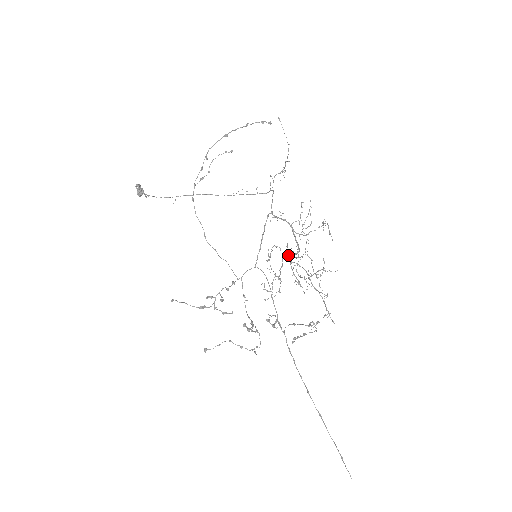
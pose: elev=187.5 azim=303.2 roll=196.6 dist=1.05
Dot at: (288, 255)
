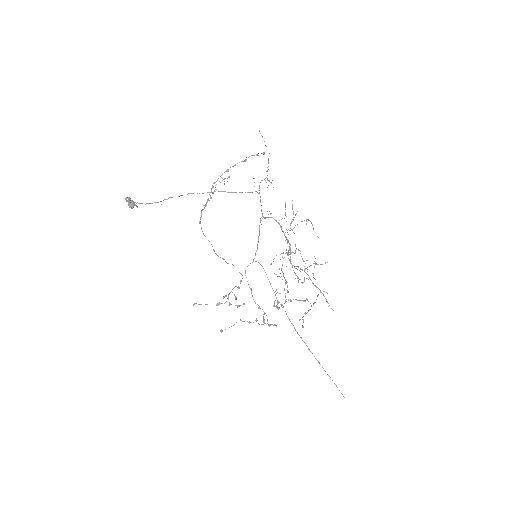
Dot at: (289, 260)
